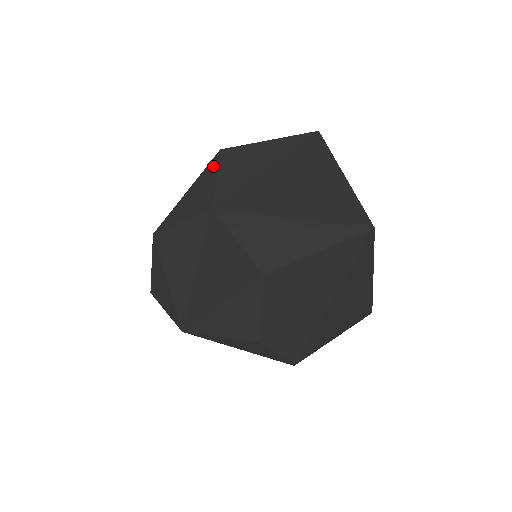
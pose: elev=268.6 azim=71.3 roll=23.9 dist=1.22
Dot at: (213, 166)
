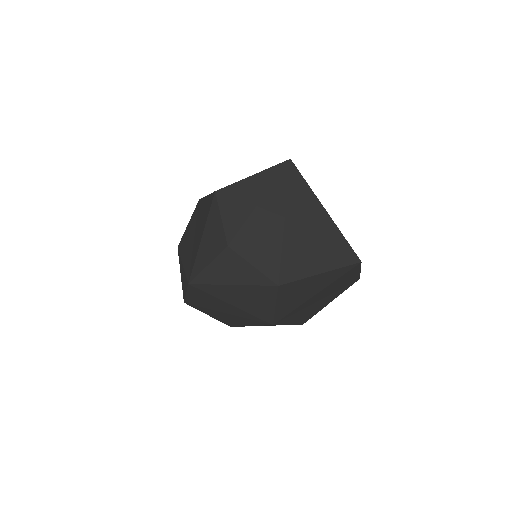
Dot at: occluded
